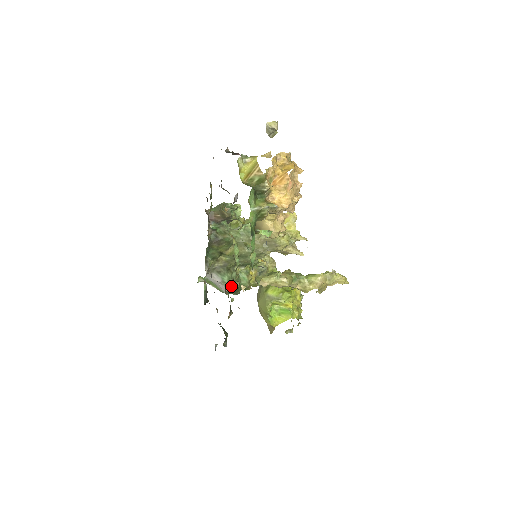
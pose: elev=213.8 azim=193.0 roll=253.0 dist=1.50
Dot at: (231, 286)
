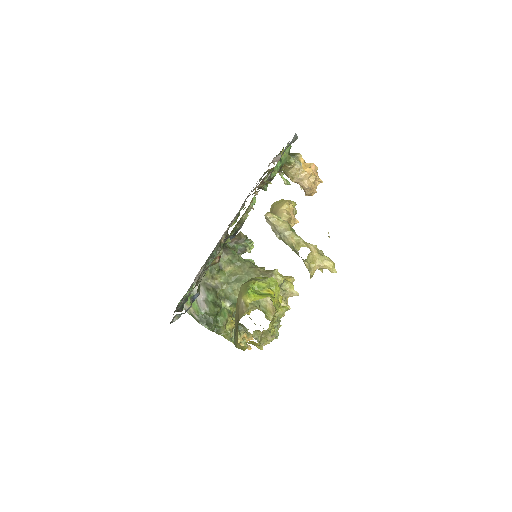
Dot at: (212, 306)
